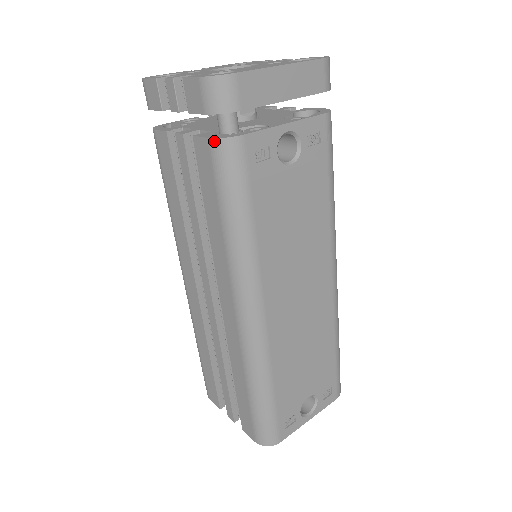
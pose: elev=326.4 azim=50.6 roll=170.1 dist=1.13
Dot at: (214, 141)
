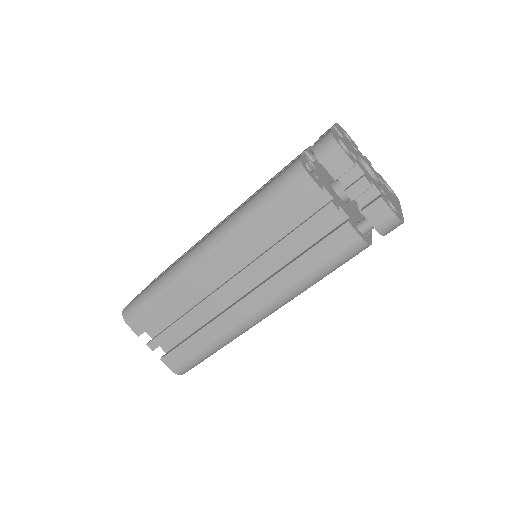
Dot at: (363, 241)
